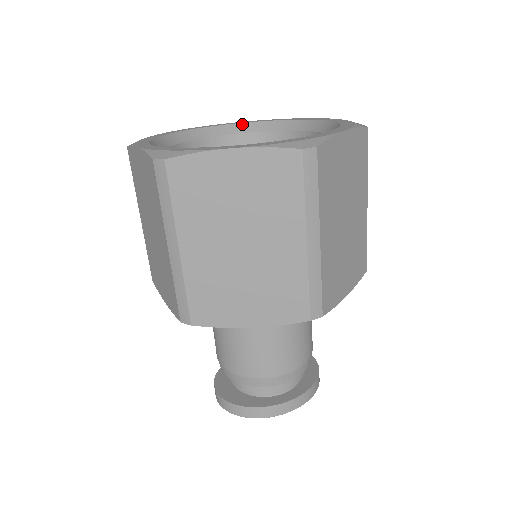
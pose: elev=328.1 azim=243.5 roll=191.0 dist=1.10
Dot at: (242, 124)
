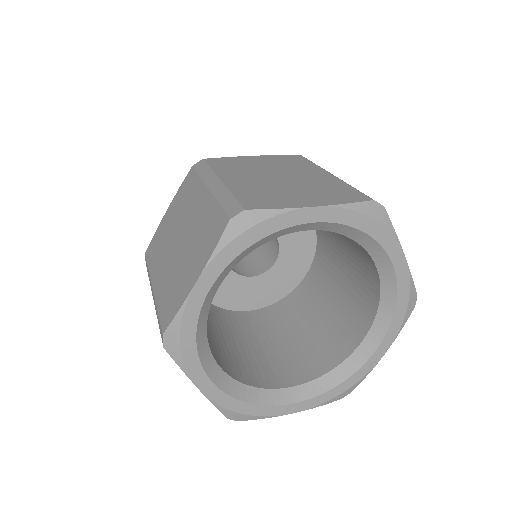
Dot at: (299, 226)
